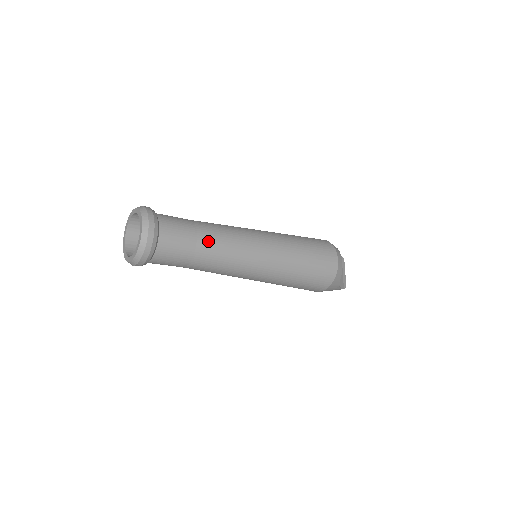
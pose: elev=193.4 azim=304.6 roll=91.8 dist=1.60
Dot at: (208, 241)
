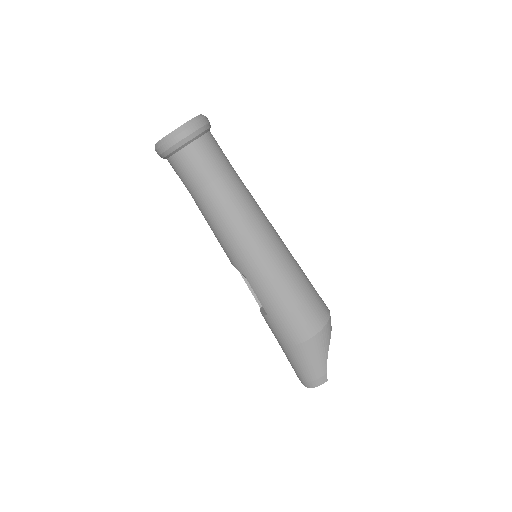
Dot at: (239, 177)
